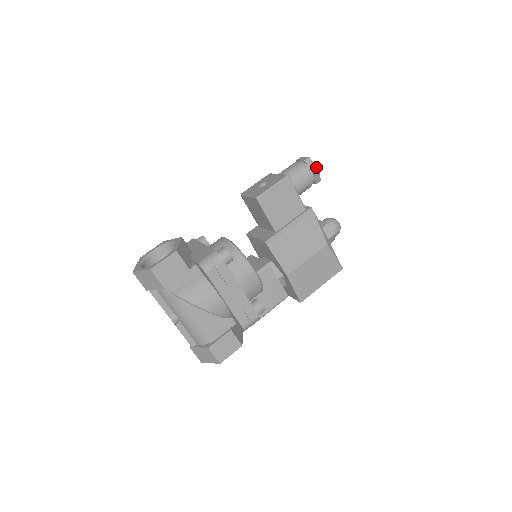
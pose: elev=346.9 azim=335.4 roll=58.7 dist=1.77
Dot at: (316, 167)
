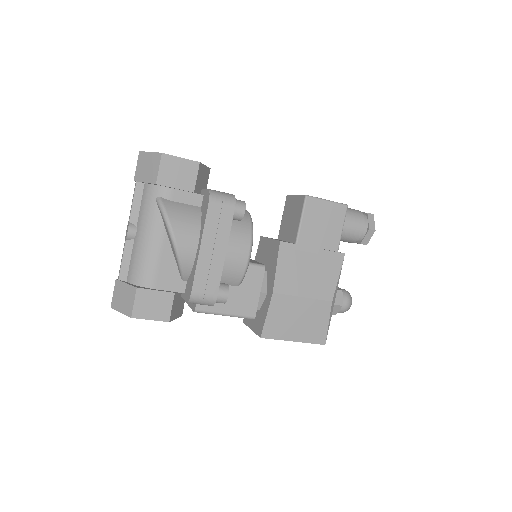
Dot at: (374, 226)
